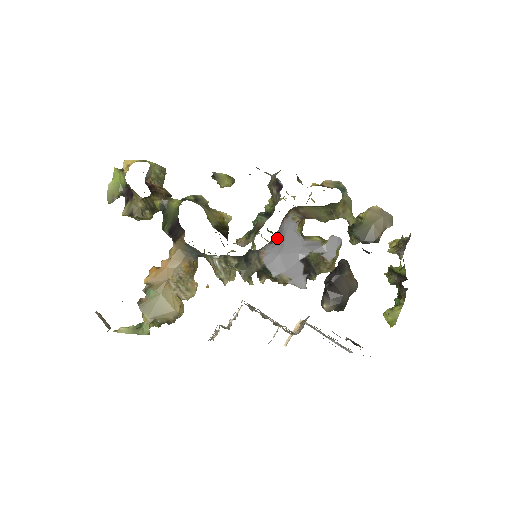
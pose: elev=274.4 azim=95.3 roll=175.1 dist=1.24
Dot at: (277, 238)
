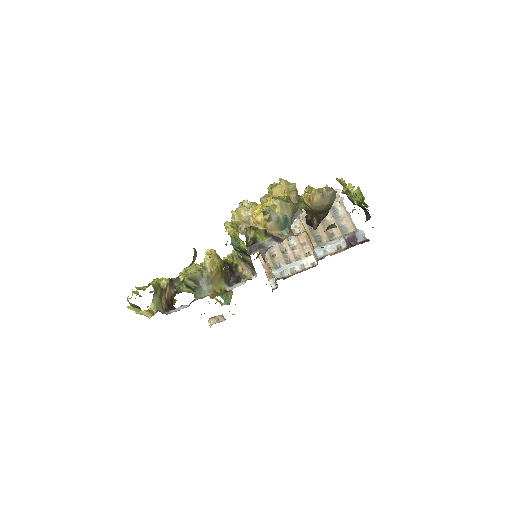
Dot at: (264, 255)
